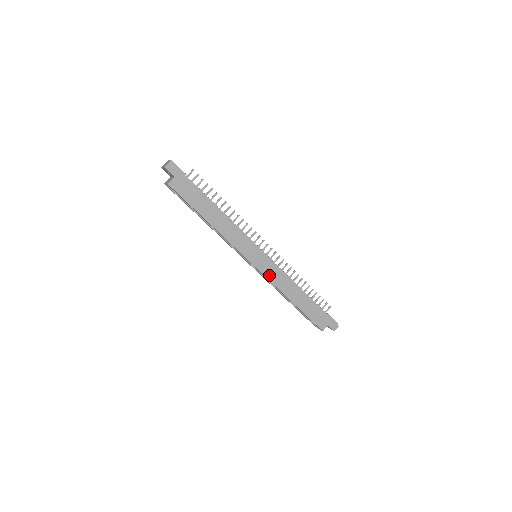
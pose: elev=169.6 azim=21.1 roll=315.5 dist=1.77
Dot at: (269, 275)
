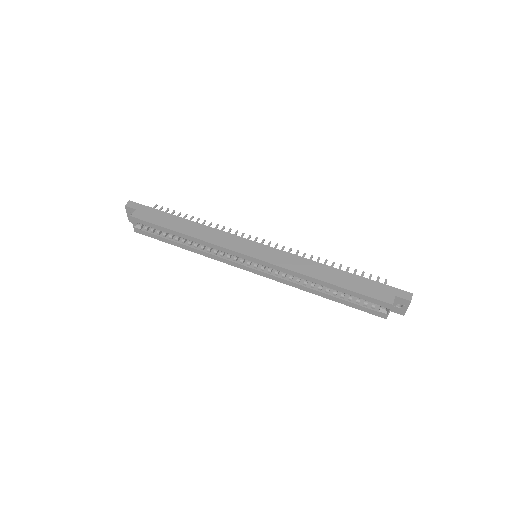
Dot at: (277, 262)
